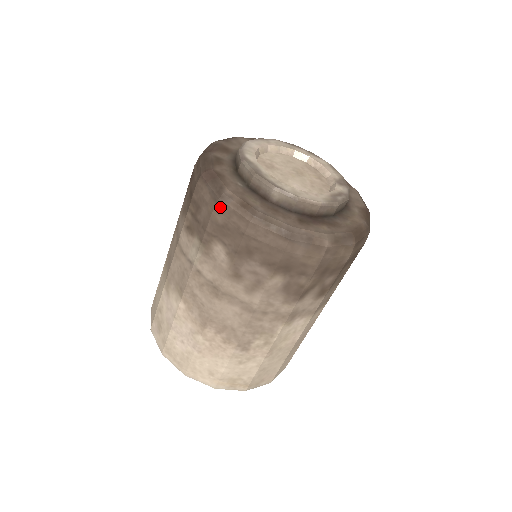
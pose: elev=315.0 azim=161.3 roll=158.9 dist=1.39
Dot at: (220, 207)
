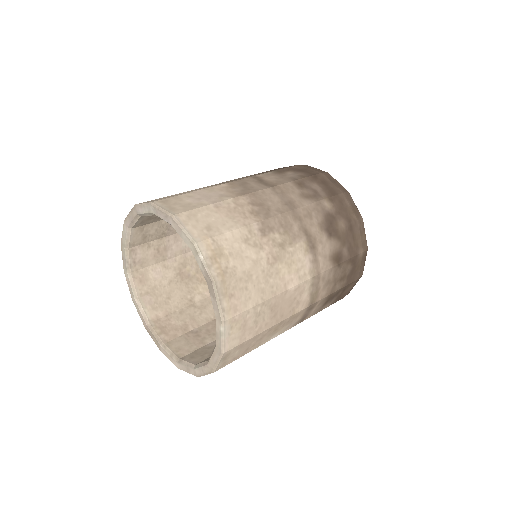
Dot at: (305, 166)
